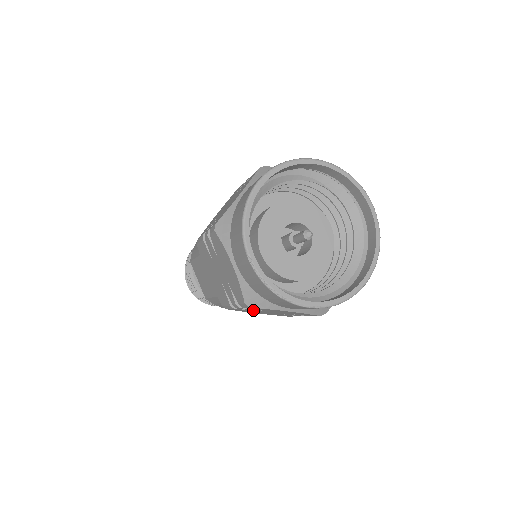
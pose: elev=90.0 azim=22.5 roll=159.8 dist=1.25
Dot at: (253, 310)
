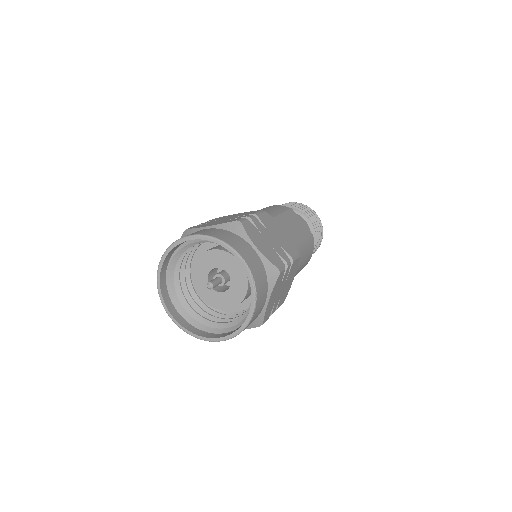
Dot at: occluded
